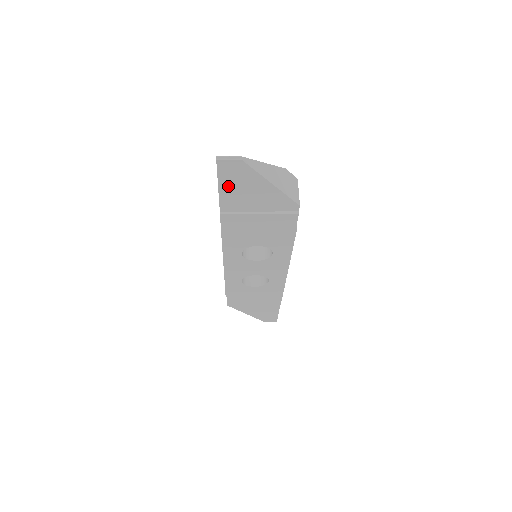
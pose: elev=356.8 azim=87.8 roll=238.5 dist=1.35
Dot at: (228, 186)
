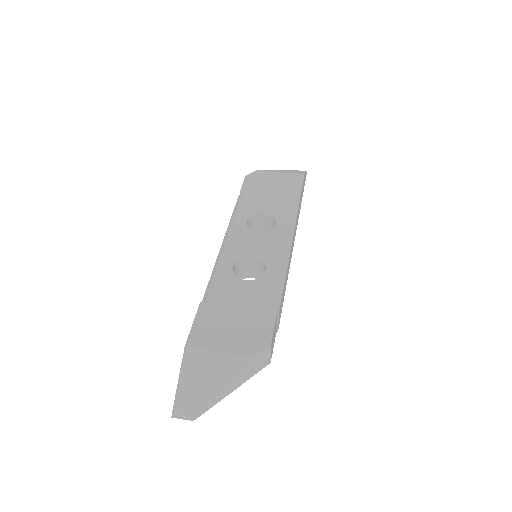
Dot at: occluded
